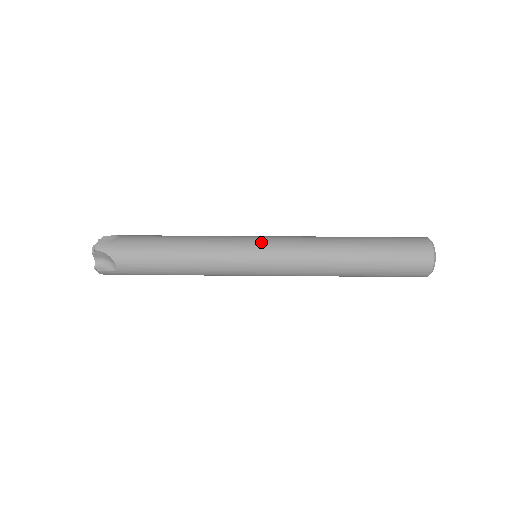
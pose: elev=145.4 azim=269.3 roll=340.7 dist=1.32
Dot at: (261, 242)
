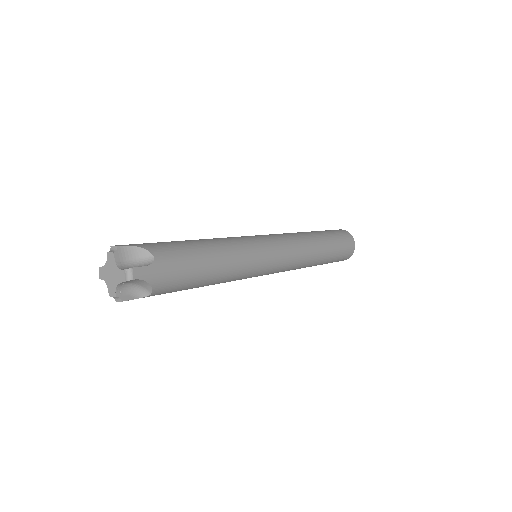
Dot at: occluded
